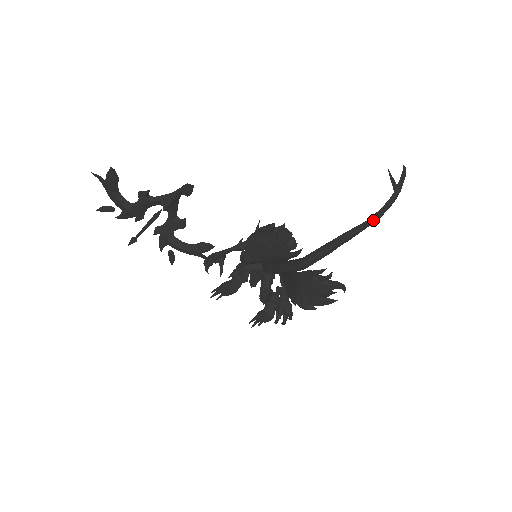
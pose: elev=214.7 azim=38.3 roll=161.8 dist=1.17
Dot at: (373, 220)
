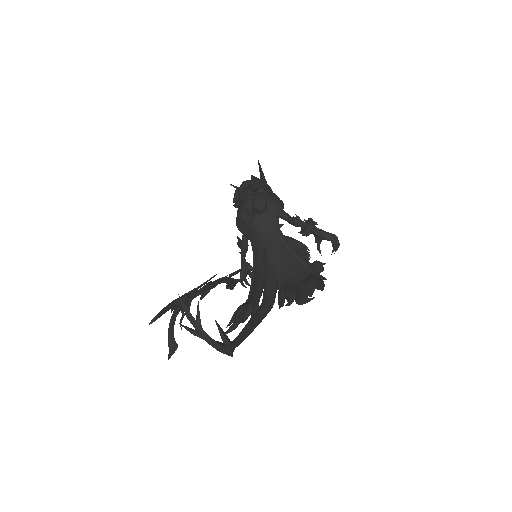
Dot at: (232, 350)
